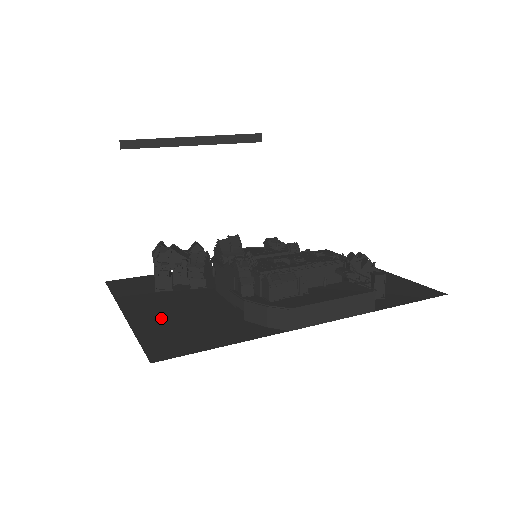
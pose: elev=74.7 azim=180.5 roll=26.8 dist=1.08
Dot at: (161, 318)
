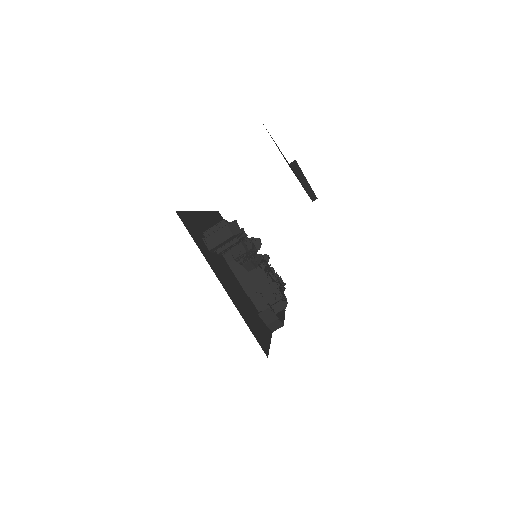
Dot at: (238, 300)
